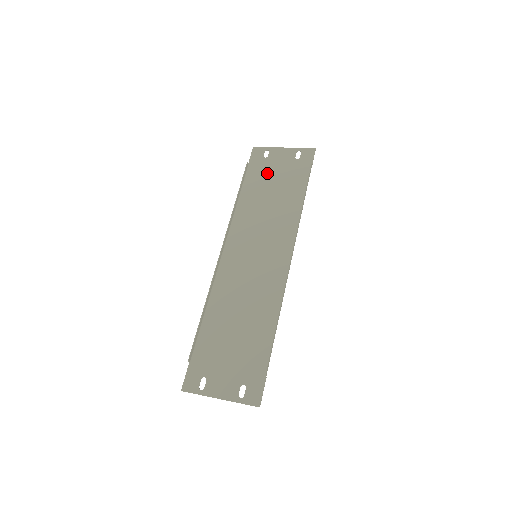
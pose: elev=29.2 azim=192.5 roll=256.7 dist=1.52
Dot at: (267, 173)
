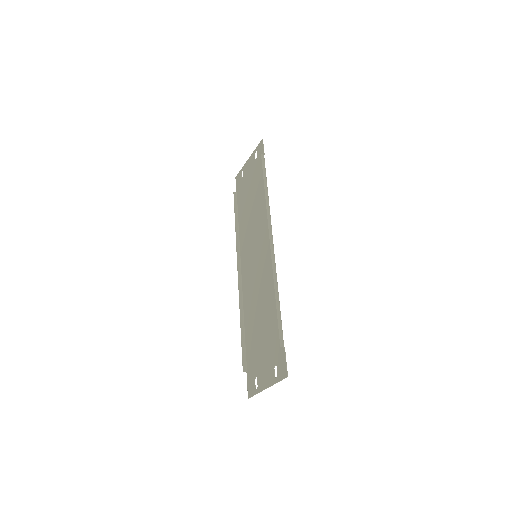
Dot at: (245, 188)
